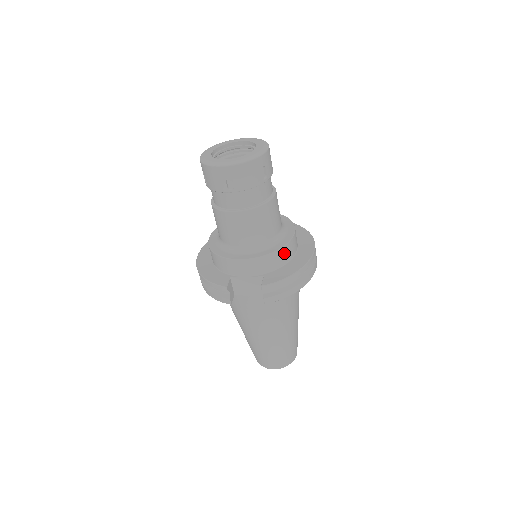
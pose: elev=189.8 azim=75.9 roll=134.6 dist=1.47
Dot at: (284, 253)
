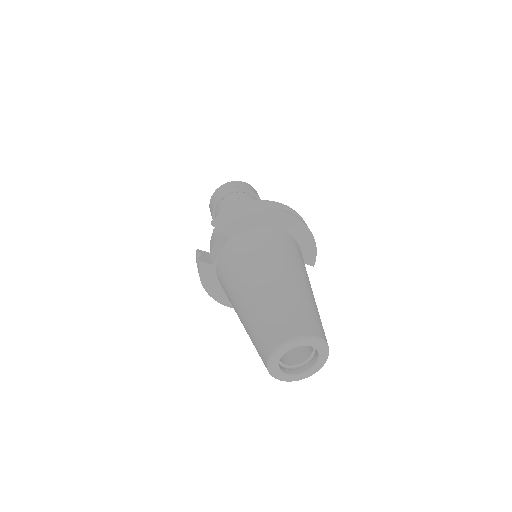
Dot at: occluded
